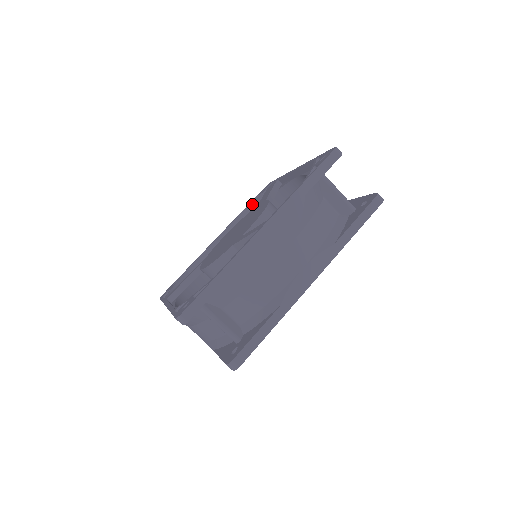
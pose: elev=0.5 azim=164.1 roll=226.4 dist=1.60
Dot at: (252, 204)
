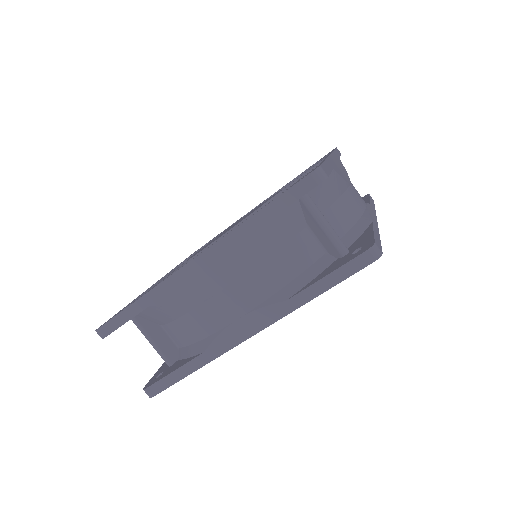
Dot at: occluded
